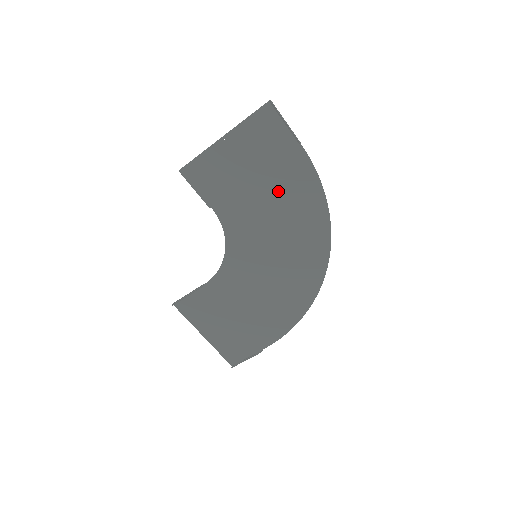
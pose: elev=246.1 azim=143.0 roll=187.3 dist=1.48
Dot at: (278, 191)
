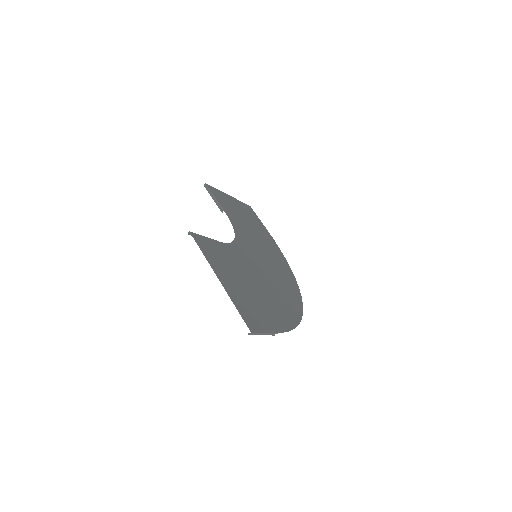
Dot at: (265, 296)
